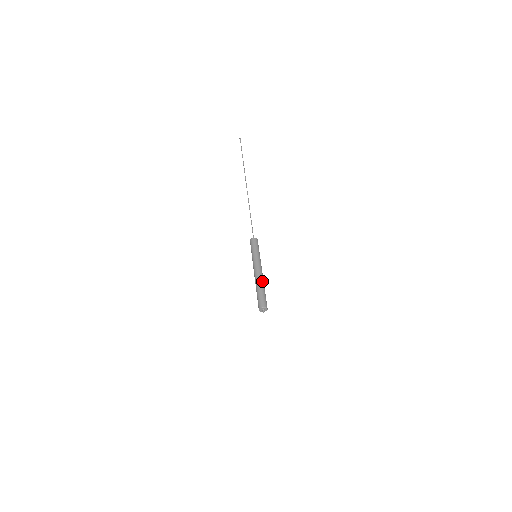
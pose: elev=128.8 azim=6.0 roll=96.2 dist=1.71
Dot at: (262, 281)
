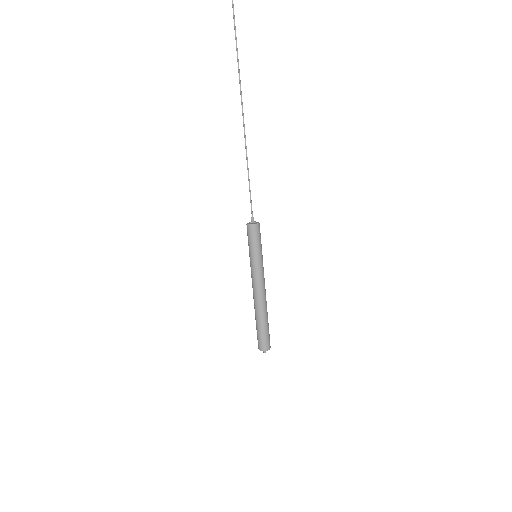
Dot at: occluded
